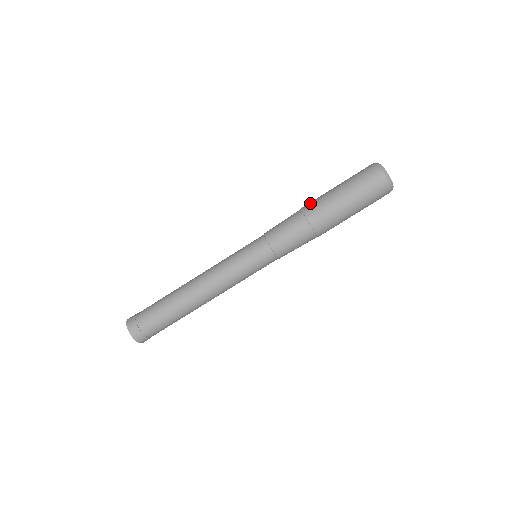
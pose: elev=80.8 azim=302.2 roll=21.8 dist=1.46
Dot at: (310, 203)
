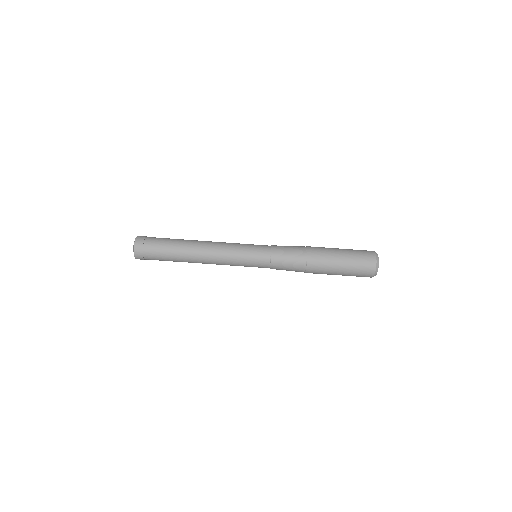
Dot at: (317, 257)
